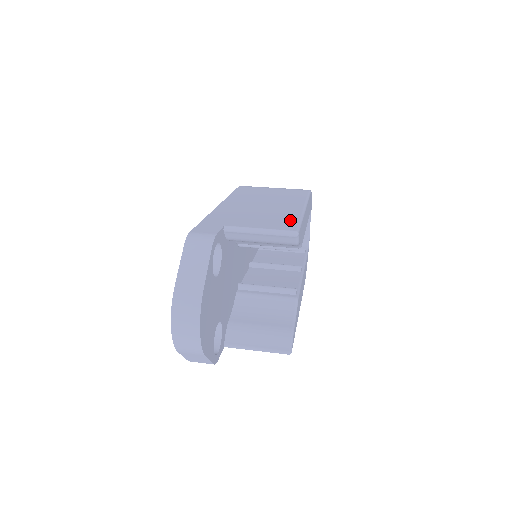
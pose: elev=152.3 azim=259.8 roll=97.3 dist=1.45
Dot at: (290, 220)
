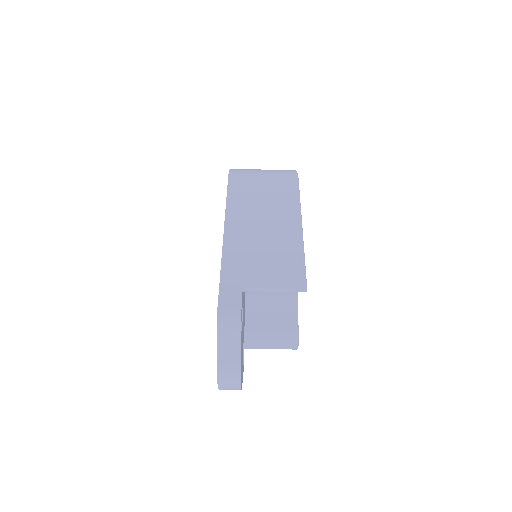
Dot at: (295, 264)
